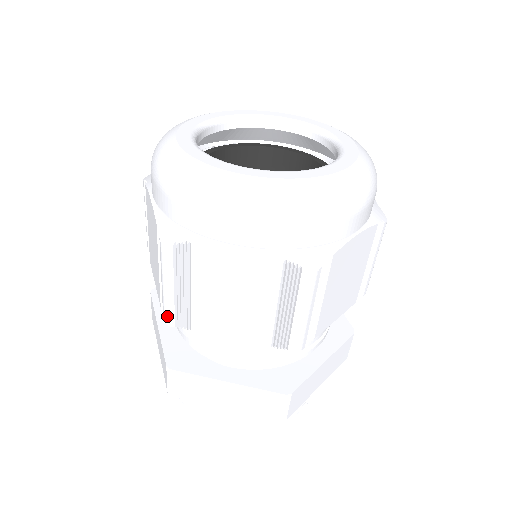
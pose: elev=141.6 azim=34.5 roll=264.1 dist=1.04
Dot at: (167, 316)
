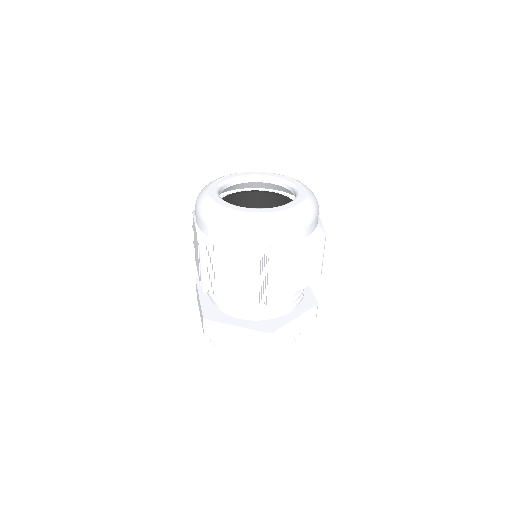
Dot at: (273, 300)
